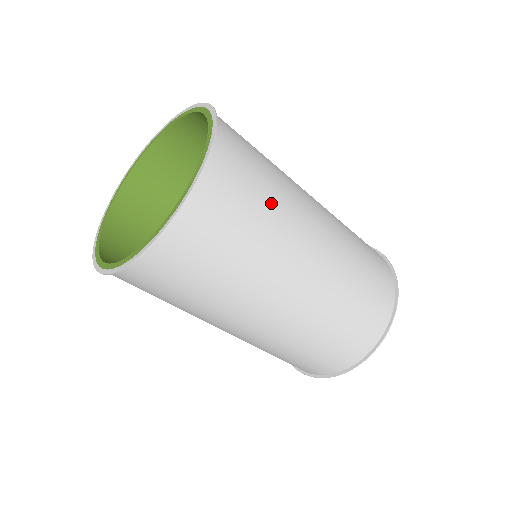
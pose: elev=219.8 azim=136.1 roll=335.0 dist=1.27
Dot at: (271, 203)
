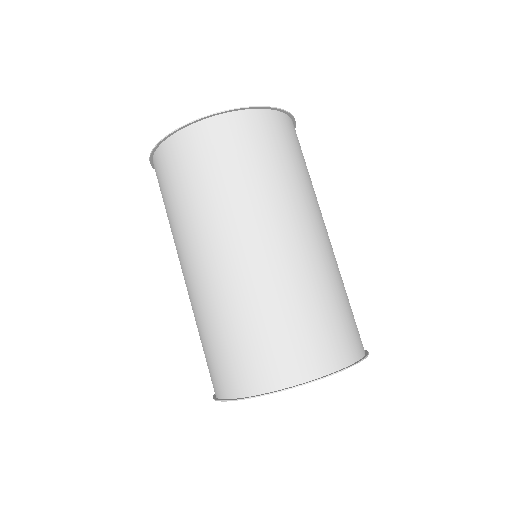
Dot at: (282, 173)
